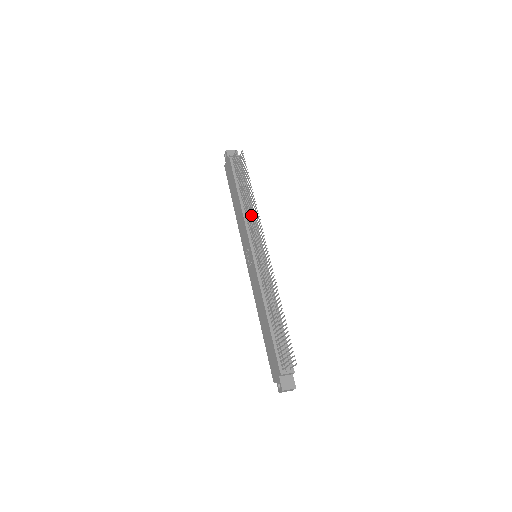
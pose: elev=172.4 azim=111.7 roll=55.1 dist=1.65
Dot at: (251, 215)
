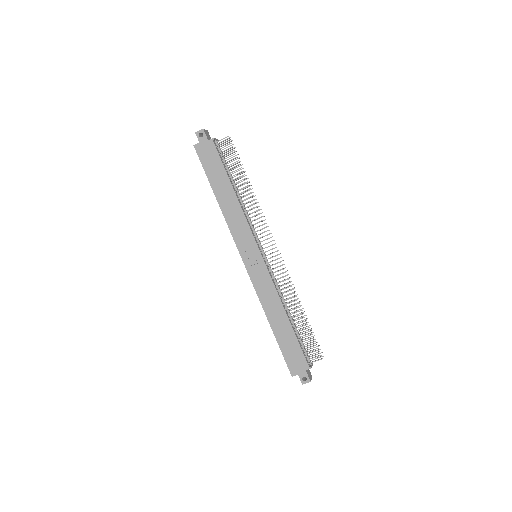
Dot at: (246, 212)
